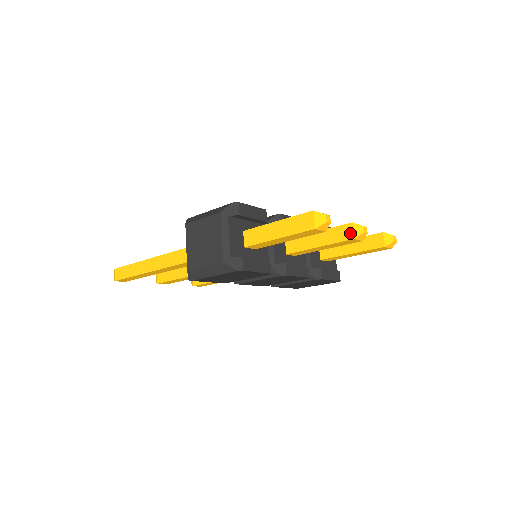
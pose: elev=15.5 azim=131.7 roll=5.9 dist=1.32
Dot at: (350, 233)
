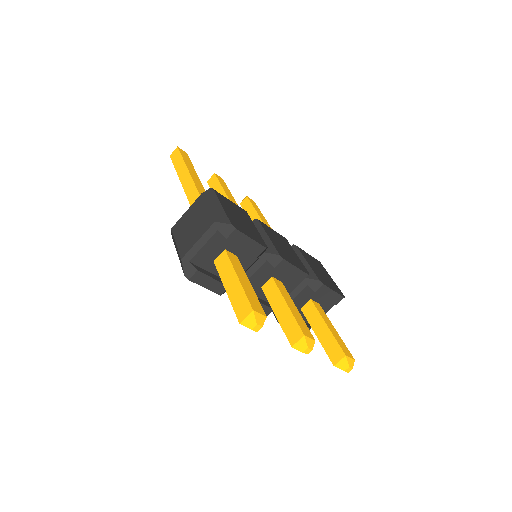
Dot at: (295, 339)
